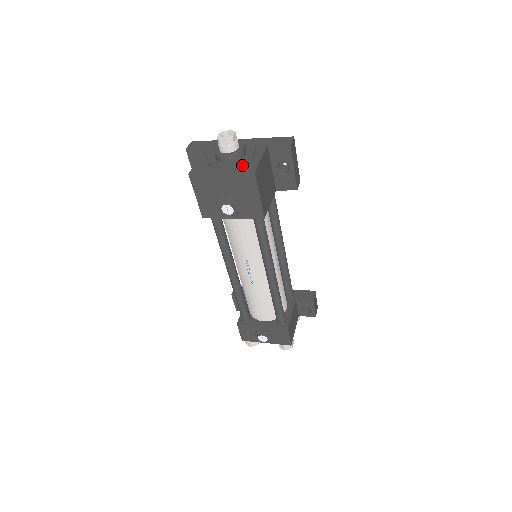
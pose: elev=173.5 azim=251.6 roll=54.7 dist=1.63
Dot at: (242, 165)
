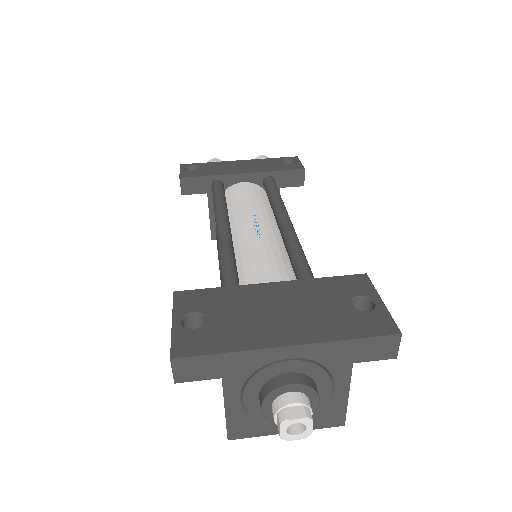
Dot at: (319, 415)
